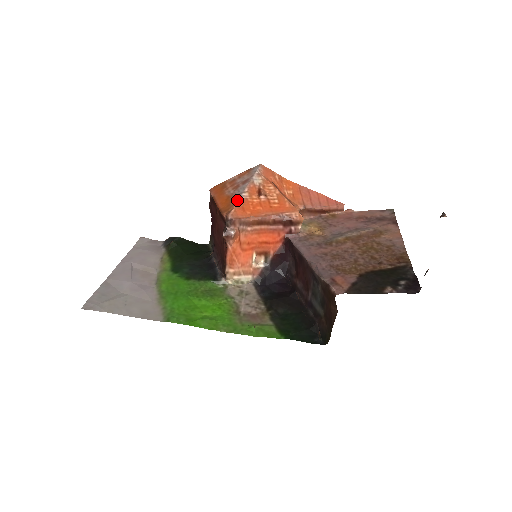
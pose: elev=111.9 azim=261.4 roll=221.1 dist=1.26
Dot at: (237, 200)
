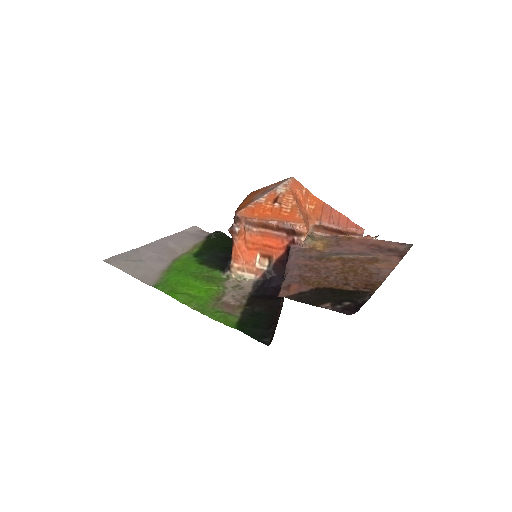
Dot at: (252, 202)
